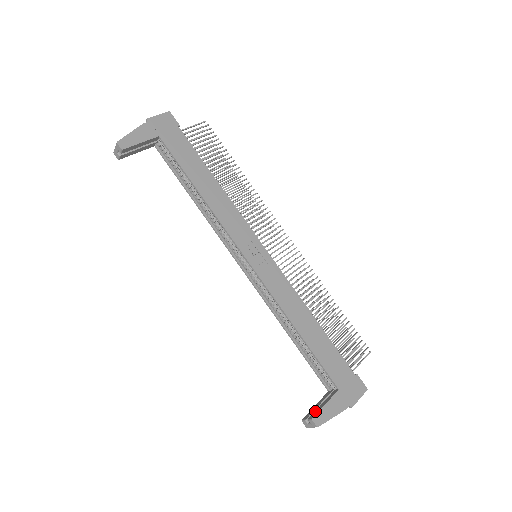
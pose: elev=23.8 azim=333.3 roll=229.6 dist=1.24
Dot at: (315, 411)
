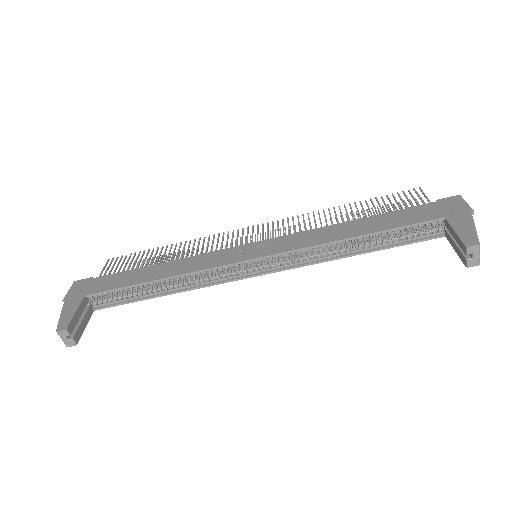
Dot at: (459, 246)
